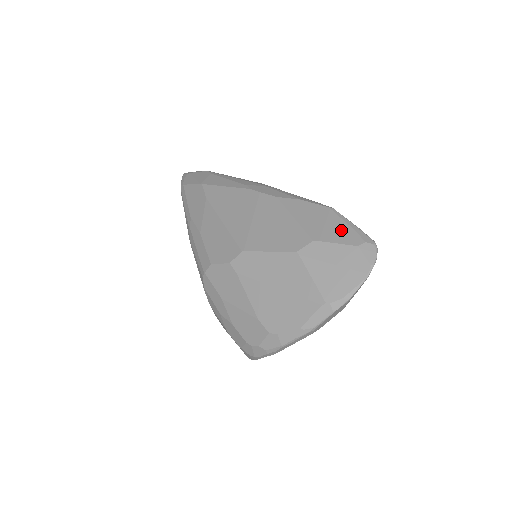
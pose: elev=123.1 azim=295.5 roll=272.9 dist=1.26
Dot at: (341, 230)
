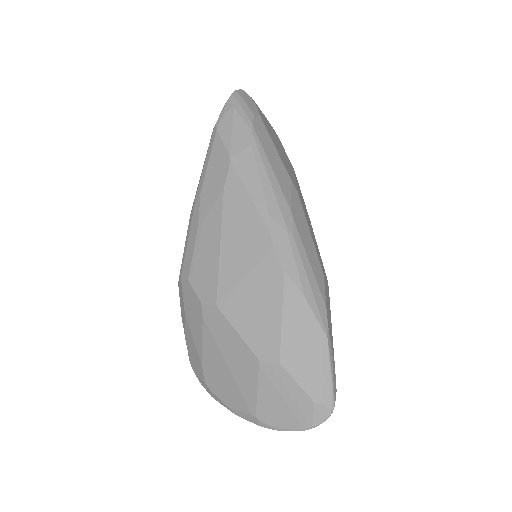
Dot at: (313, 371)
